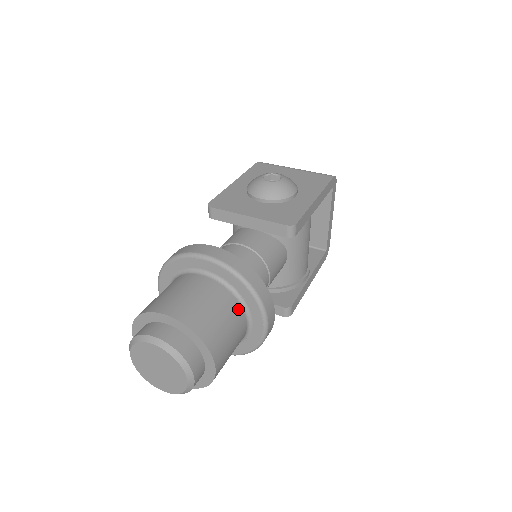
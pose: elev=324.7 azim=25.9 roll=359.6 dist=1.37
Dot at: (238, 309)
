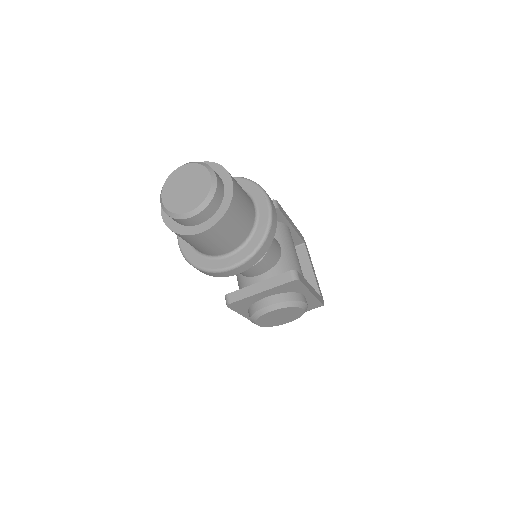
Dot at: occluded
